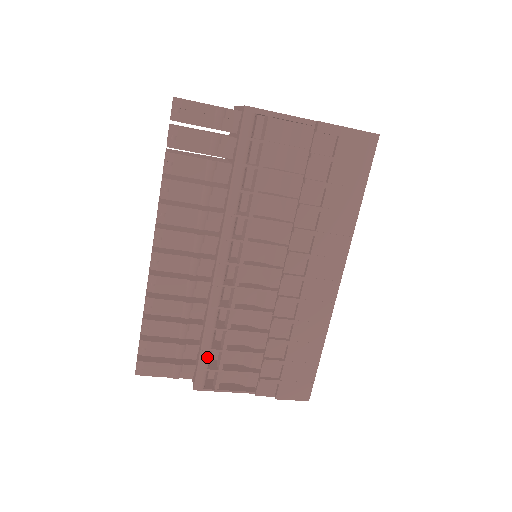
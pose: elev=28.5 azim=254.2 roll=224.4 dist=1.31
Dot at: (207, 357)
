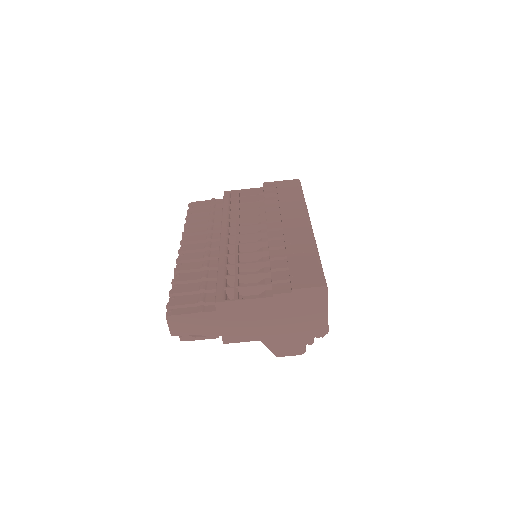
Dot at: (223, 281)
